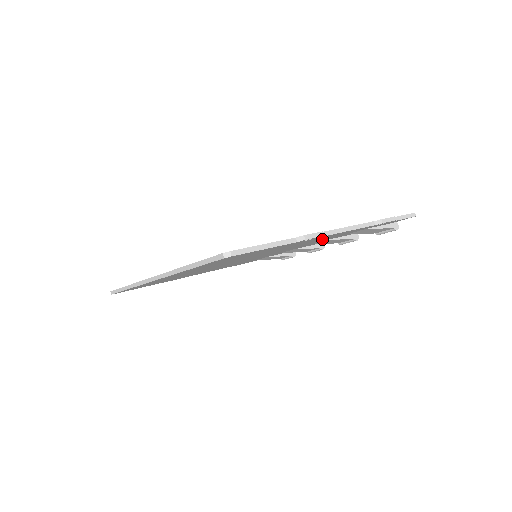
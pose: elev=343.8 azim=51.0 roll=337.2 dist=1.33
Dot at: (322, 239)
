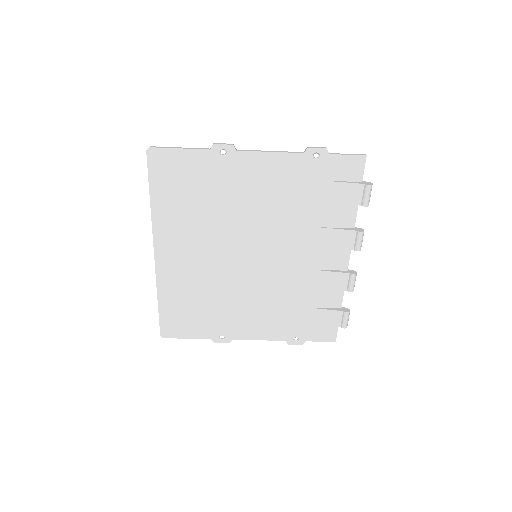
Dot at: (282, 197)
